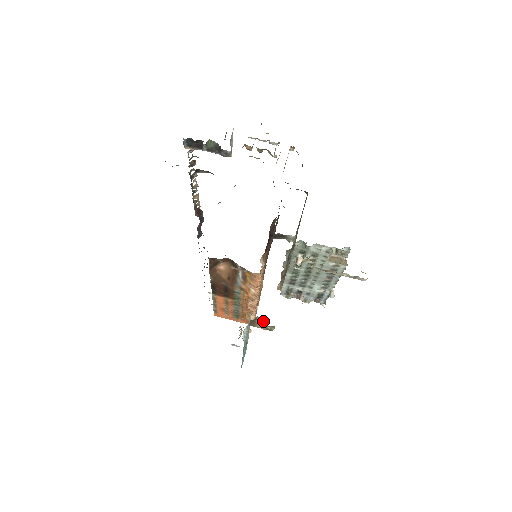
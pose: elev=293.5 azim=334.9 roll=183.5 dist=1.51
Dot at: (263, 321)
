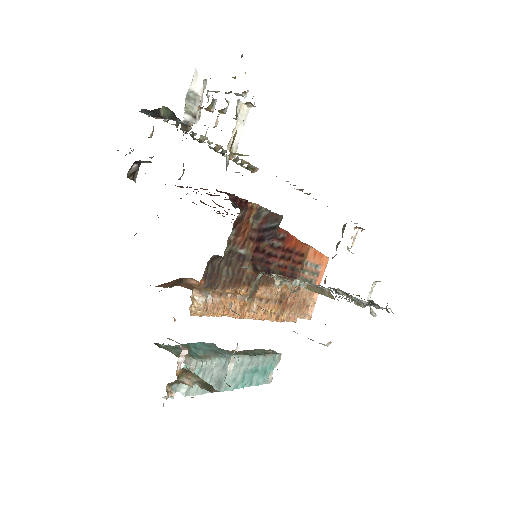
Dot at: (191, 382)
